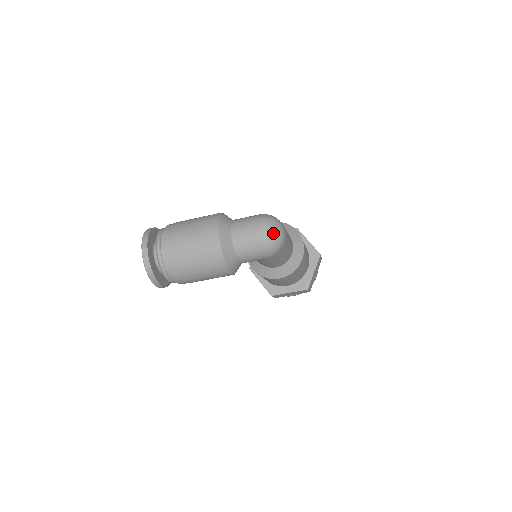
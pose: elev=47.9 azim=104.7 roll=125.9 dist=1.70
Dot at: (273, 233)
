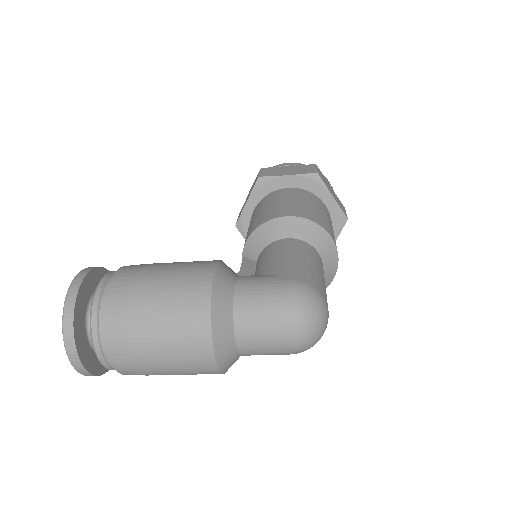
Dot at: (311, 337)
